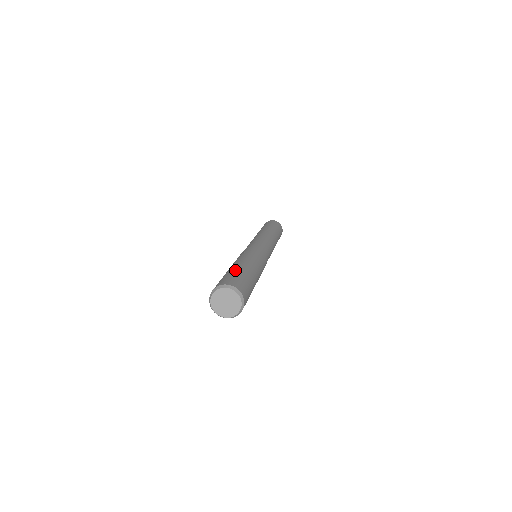
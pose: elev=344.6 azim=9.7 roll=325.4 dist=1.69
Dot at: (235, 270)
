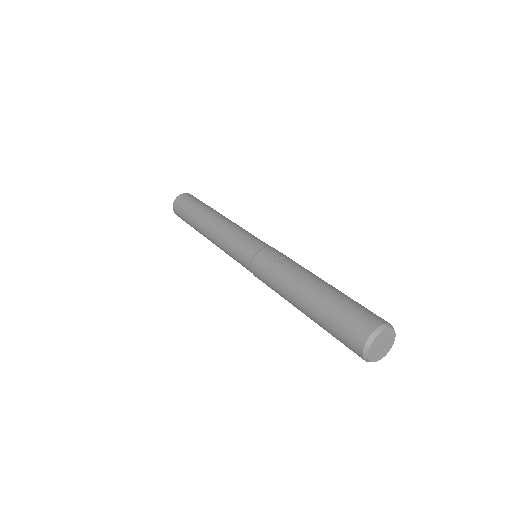
Dot at: (345, 295)
